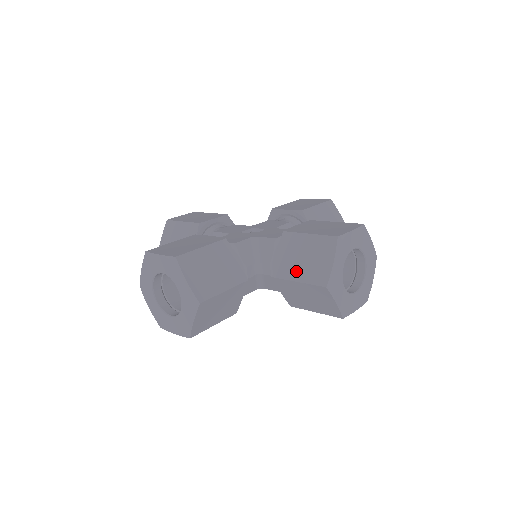
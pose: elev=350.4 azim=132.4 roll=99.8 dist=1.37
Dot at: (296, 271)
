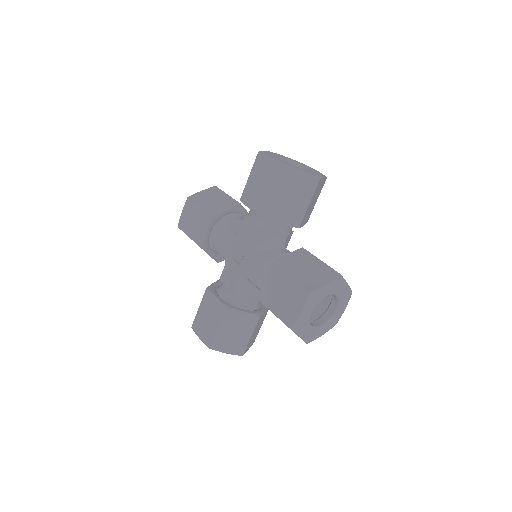
Dot at: occluded
